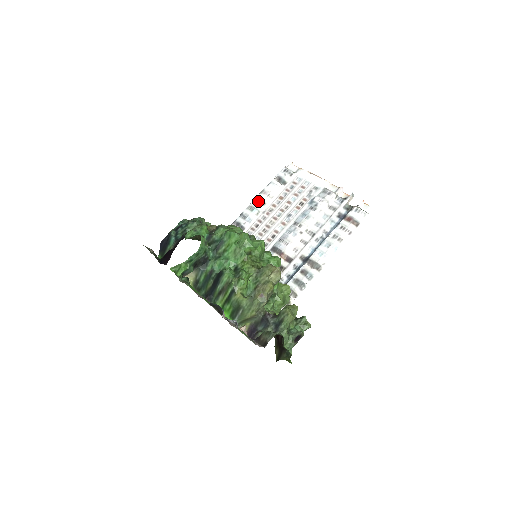
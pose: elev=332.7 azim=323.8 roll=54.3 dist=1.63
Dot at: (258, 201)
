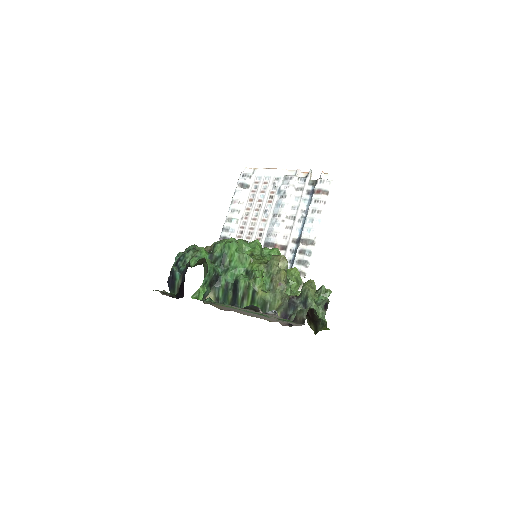
Dot at: (232, 211)
